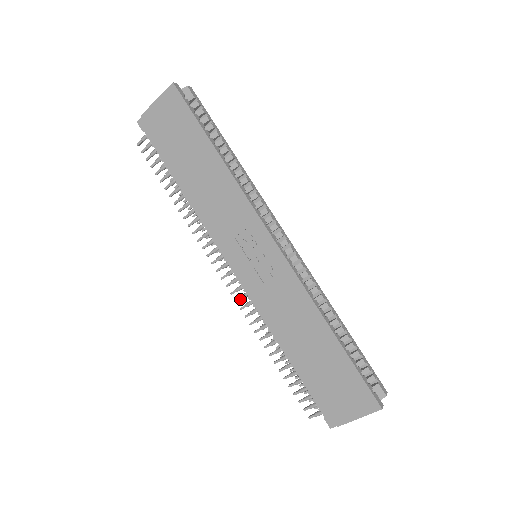
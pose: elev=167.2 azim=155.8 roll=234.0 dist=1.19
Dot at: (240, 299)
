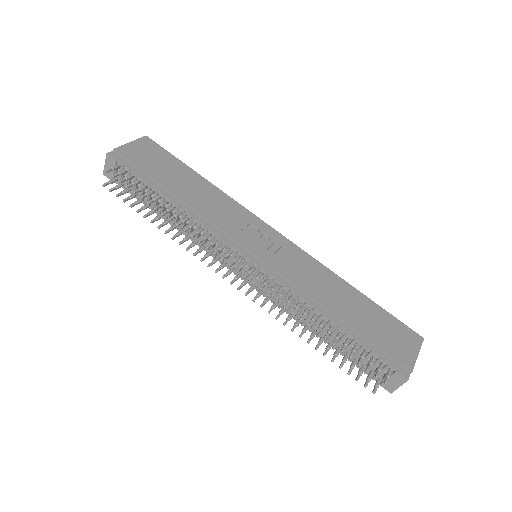
Dot at: (264, 285)
